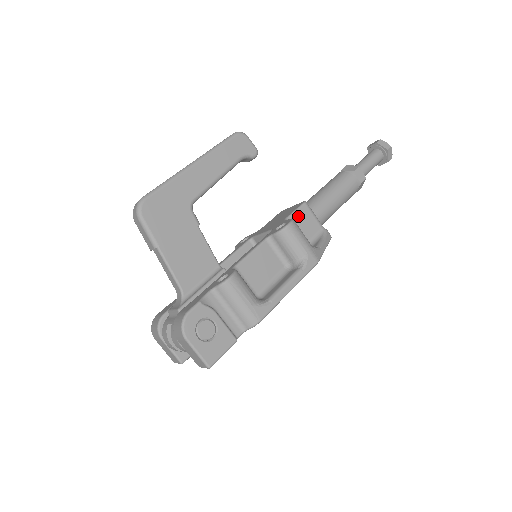
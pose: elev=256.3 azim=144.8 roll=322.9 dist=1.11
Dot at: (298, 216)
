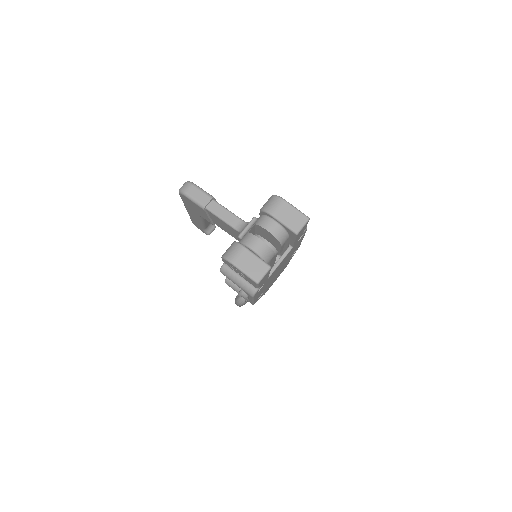
Dot at: occluded
